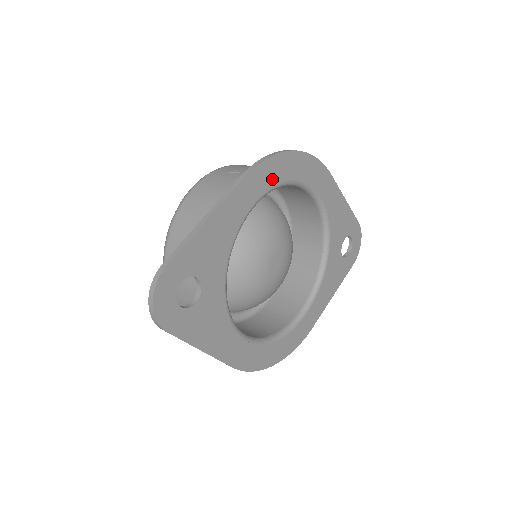
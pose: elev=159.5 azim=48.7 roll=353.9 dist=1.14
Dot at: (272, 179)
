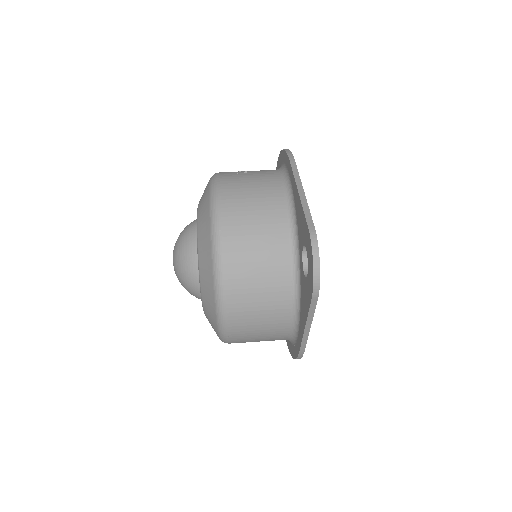
Dot at: occluded
